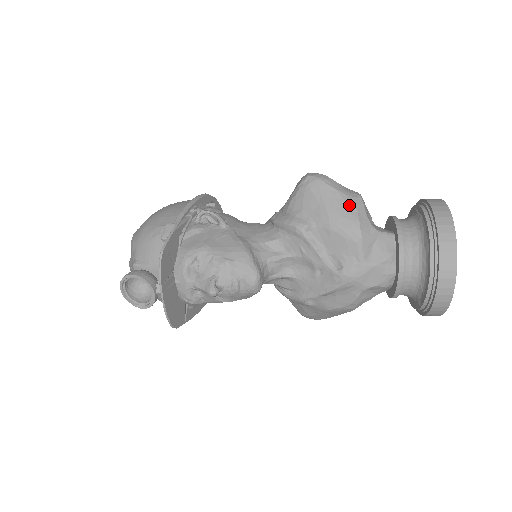
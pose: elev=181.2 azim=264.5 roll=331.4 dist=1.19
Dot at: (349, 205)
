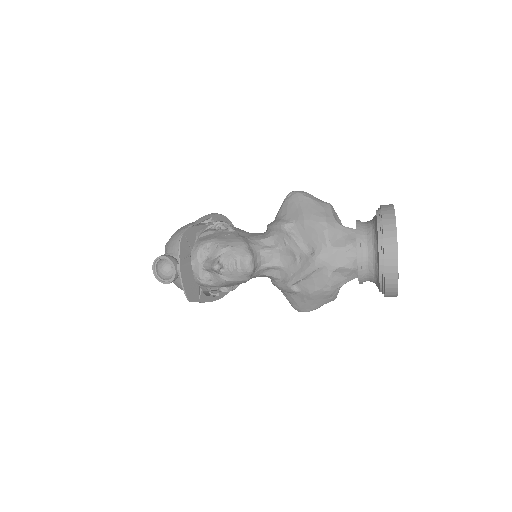
Dot at: (319, 208)
